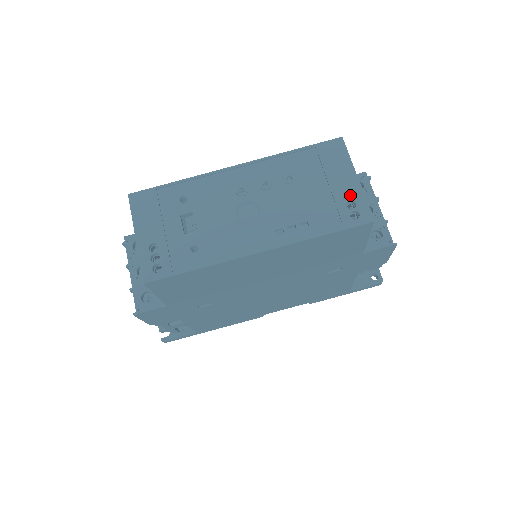
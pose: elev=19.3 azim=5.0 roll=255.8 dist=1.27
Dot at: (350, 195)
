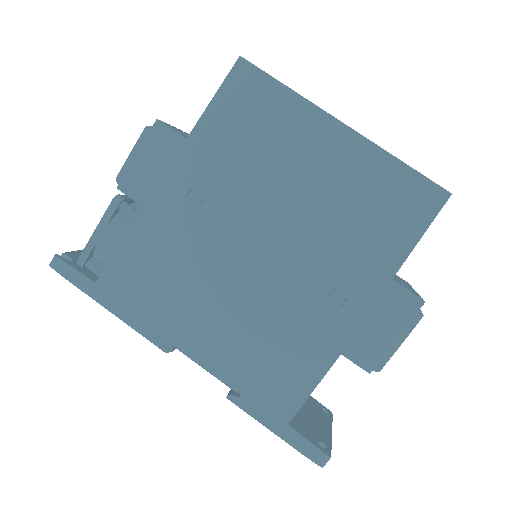
Dot at: occluded
